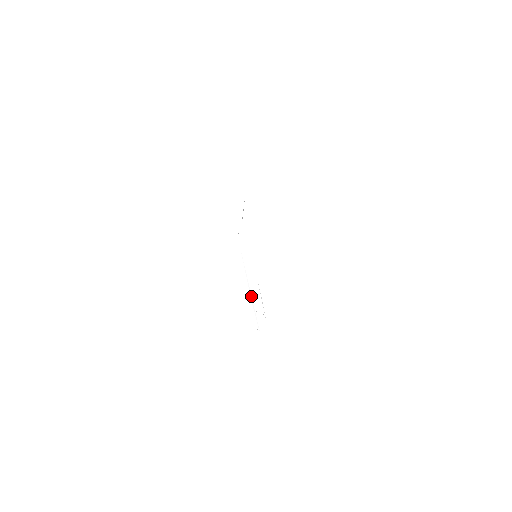
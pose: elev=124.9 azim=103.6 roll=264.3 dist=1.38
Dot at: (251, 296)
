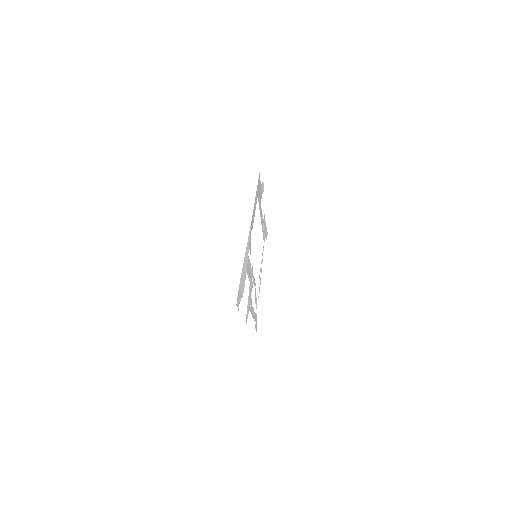
Dot at: occluded
